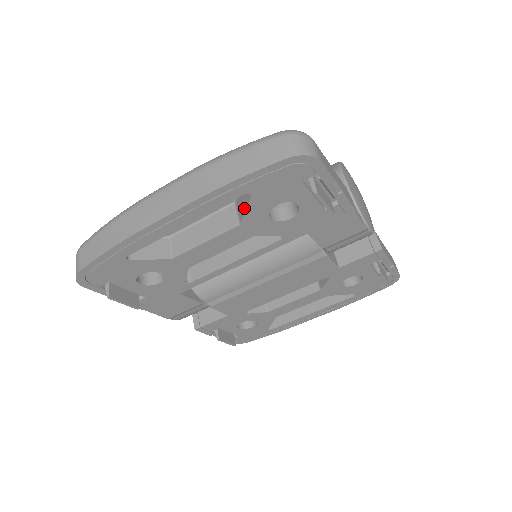
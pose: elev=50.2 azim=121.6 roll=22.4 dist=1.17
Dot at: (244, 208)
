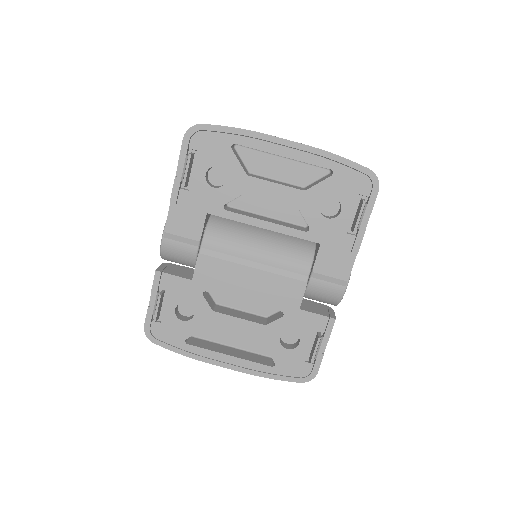
Dot at: (317, 183)
